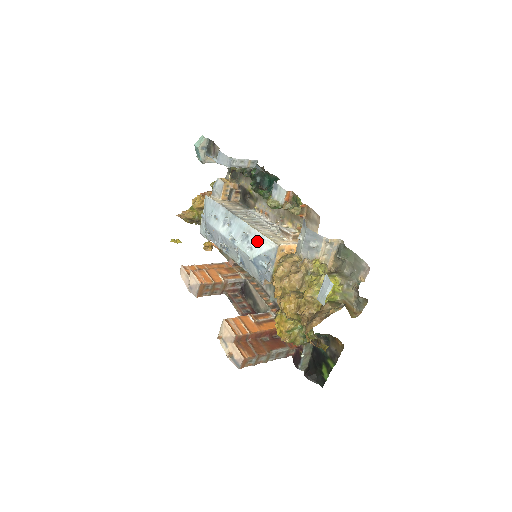
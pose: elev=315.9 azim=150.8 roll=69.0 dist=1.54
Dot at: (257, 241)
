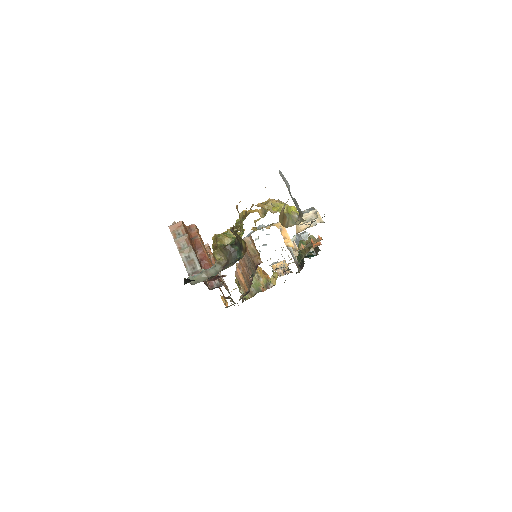
Dot at: occluded
